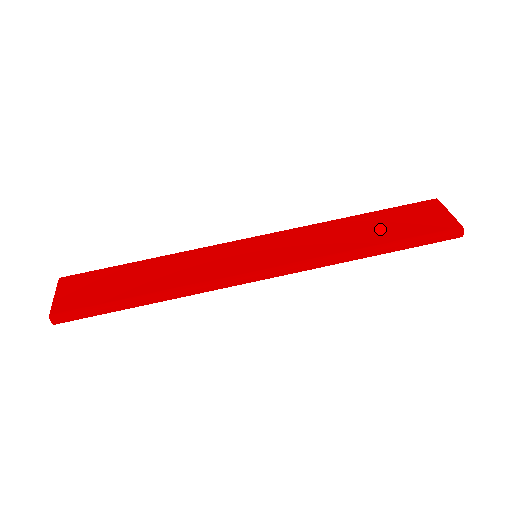
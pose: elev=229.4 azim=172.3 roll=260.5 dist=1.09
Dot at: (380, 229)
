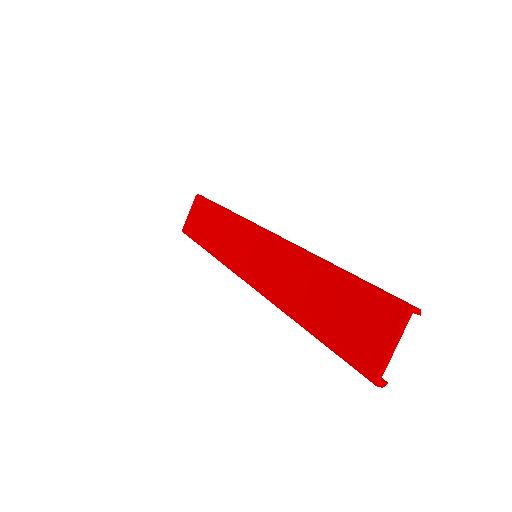
Dot at: (323, 307)
